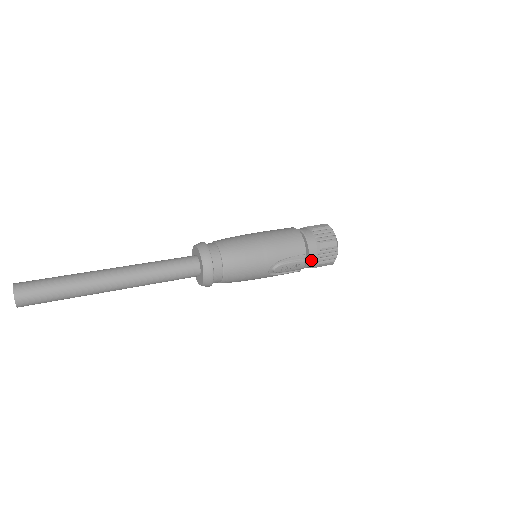
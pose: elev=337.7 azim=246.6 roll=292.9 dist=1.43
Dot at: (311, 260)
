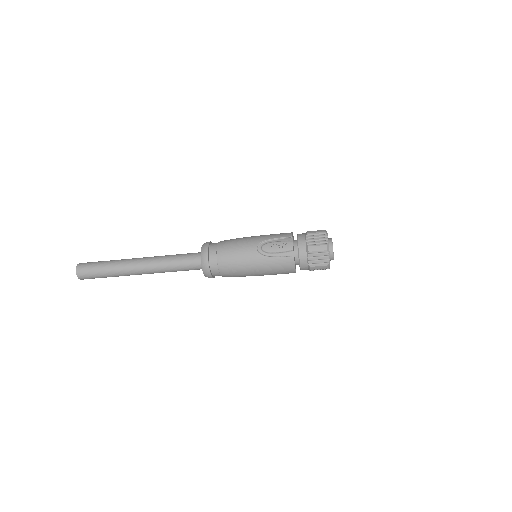
Dot at: (300, 244)
